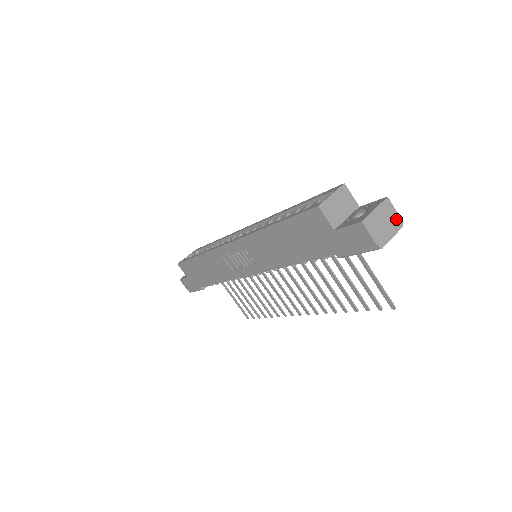
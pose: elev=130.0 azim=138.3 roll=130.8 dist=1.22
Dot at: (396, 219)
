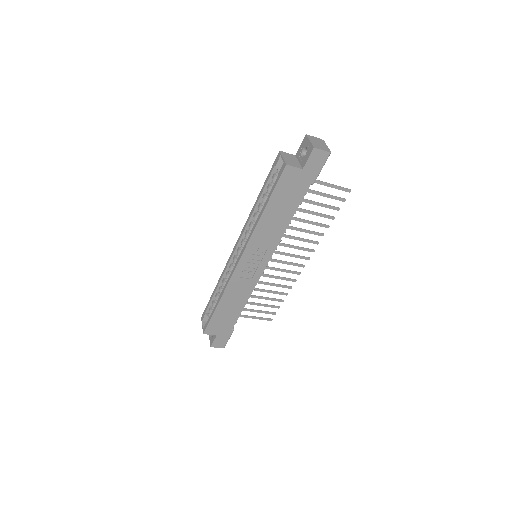
Dot at: (319, 140)
